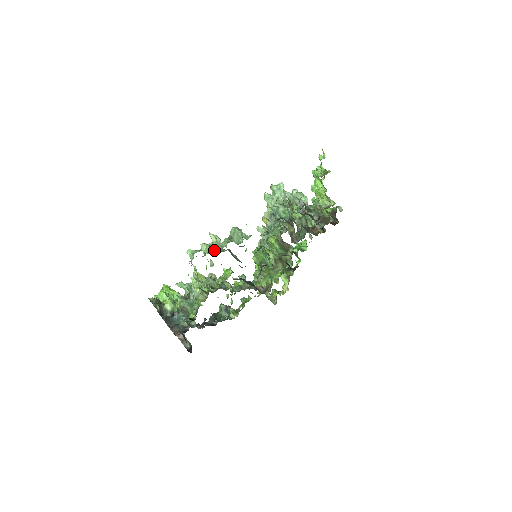
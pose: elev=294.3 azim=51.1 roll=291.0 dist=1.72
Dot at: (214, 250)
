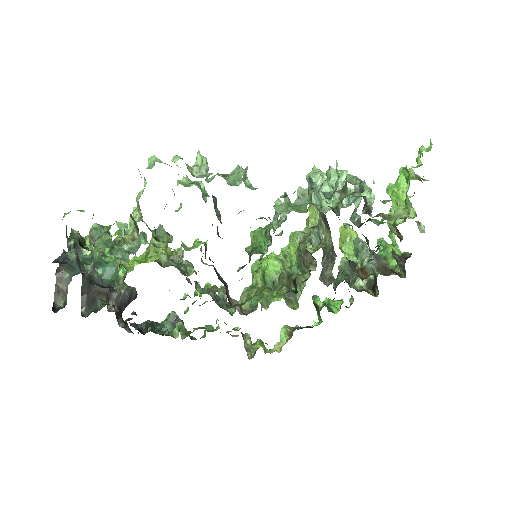
Dot at: (192, 183)
